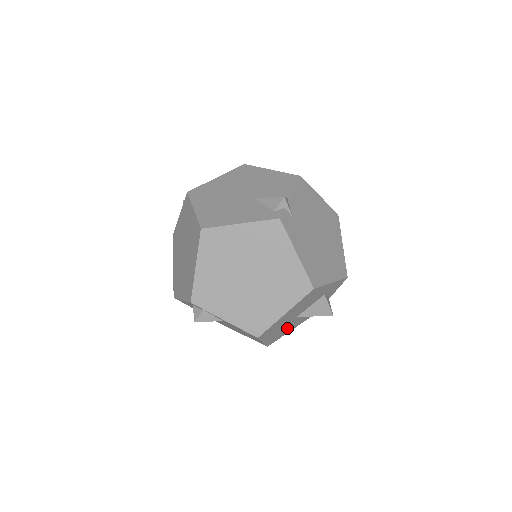
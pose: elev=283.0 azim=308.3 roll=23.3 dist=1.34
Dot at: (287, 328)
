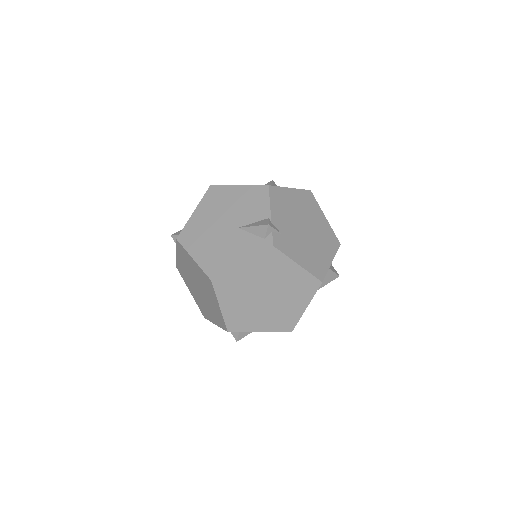
Dot at: occluded
